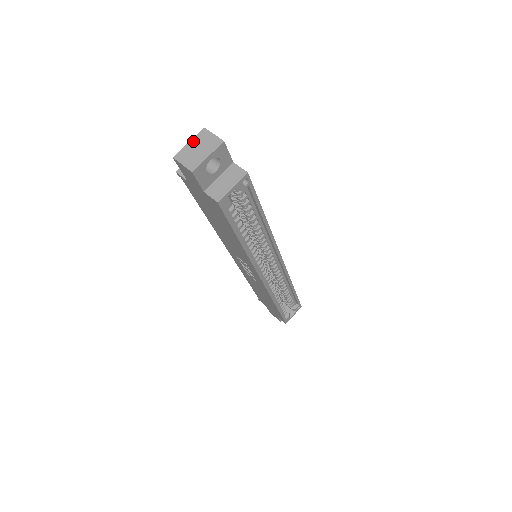
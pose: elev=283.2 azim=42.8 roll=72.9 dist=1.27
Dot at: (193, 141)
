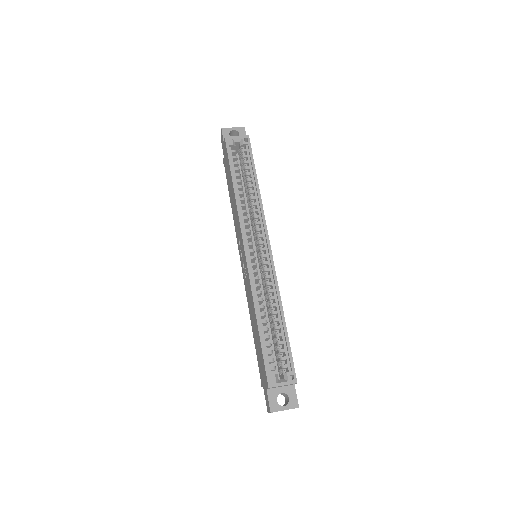
Dot at: occluded
